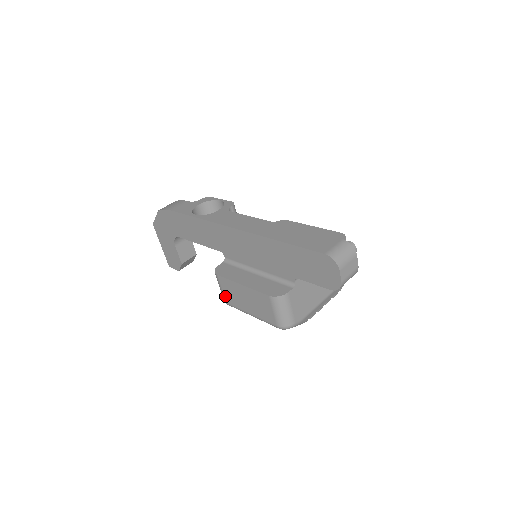
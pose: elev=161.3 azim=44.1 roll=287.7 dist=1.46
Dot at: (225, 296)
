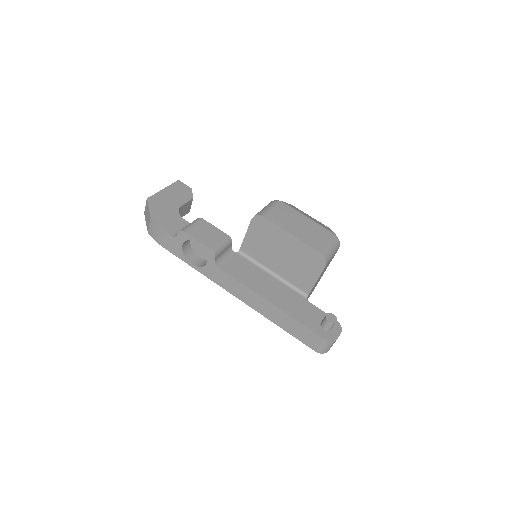
Dot at: occluded
